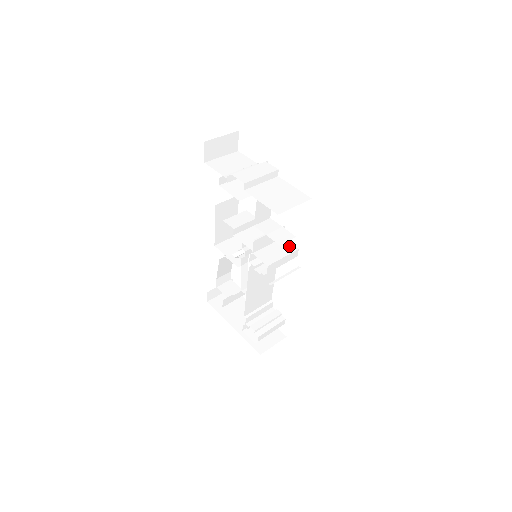
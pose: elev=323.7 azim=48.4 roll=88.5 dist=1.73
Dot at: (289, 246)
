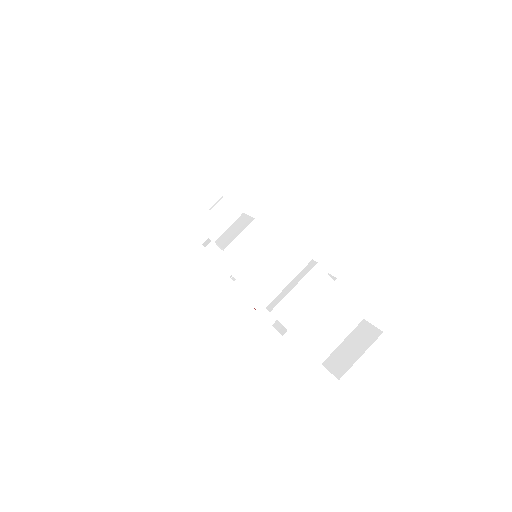
Dot at: occluded
